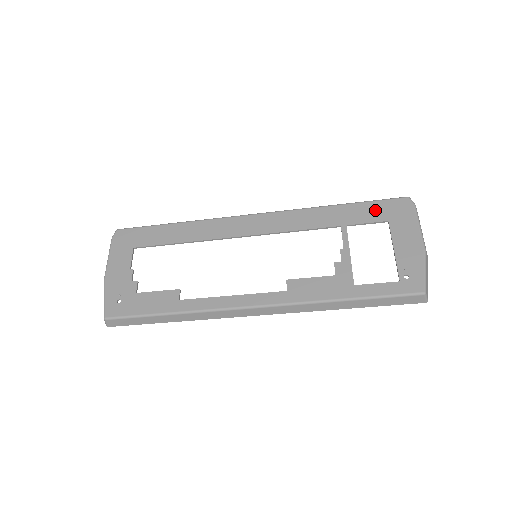
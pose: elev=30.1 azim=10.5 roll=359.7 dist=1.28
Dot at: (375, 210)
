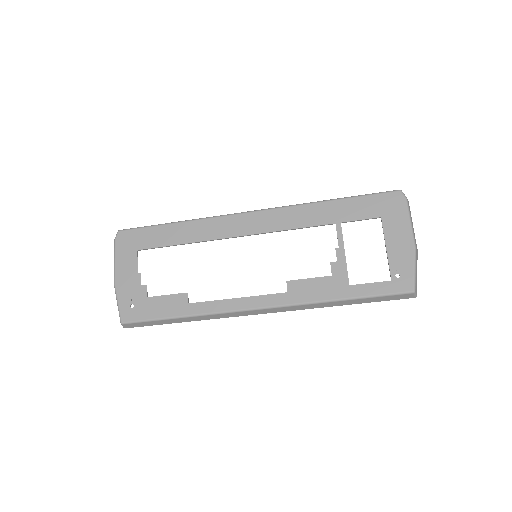
Dot at: (368, 205)
